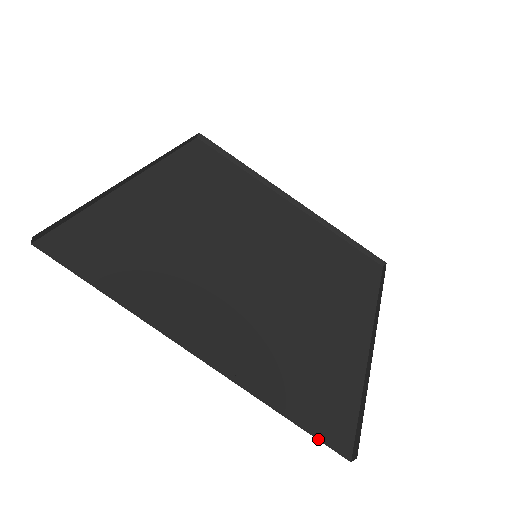
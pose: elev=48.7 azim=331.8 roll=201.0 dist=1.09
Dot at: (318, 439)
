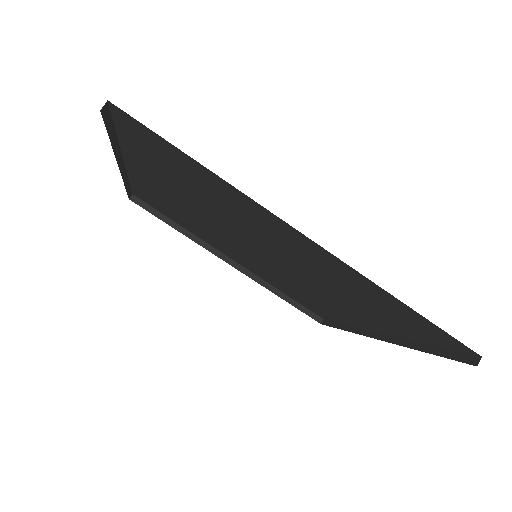
Dot at: occluded
